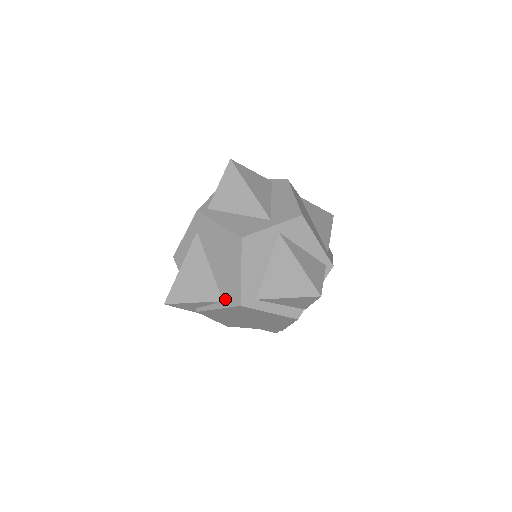
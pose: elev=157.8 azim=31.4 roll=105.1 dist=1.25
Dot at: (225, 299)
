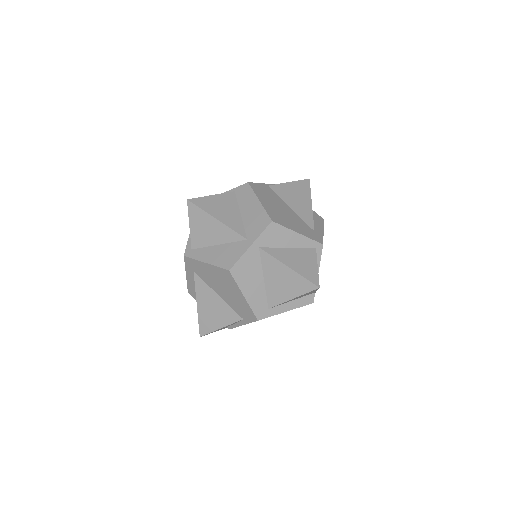
Dot at: (244, 318)
